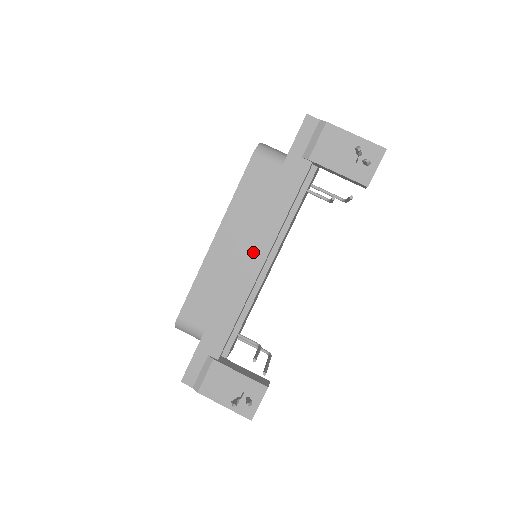
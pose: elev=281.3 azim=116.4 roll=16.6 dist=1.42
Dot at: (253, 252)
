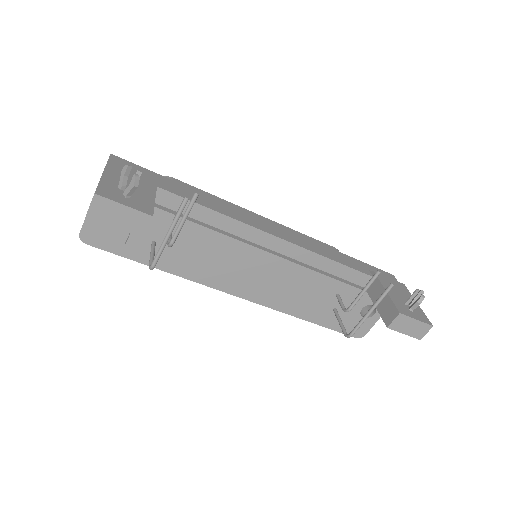
Dot at: (278, 230)
